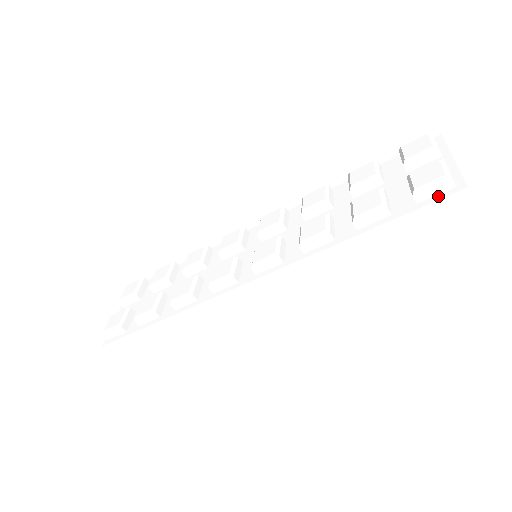
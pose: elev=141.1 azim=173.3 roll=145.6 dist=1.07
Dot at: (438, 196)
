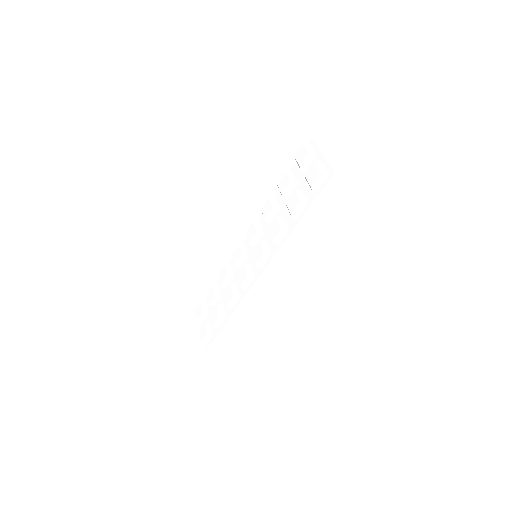
Dot at: (324, 184)
